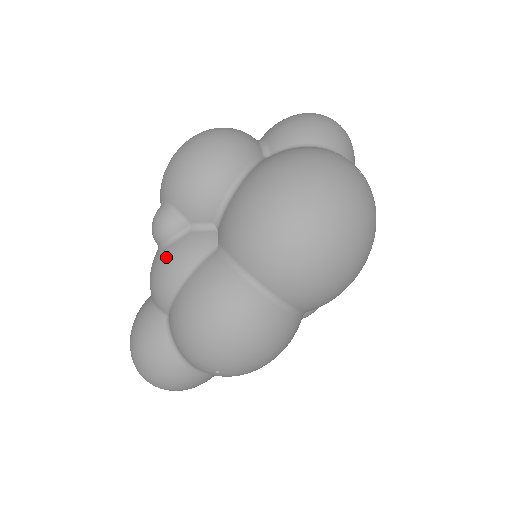
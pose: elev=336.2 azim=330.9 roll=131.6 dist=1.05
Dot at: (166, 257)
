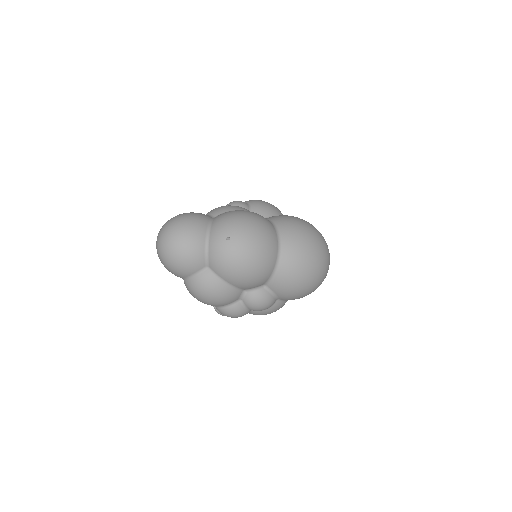
Dot at: occluded
